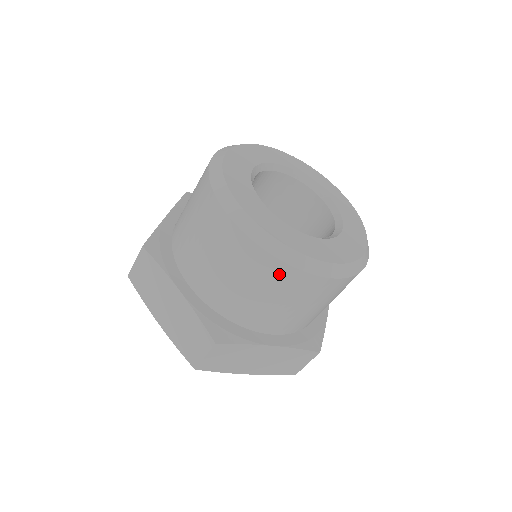
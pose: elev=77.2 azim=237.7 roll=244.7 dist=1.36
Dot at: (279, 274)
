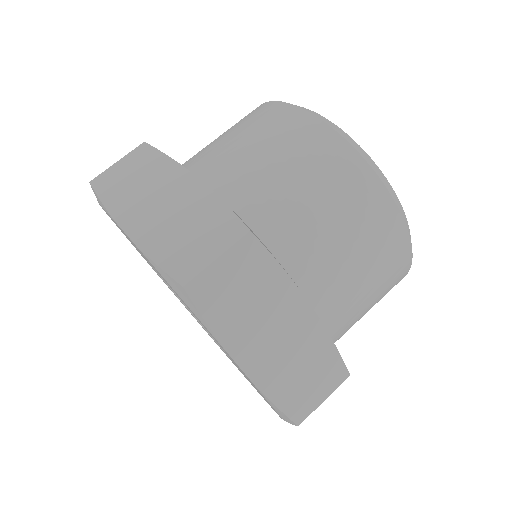
Dot at: (354, 177)
